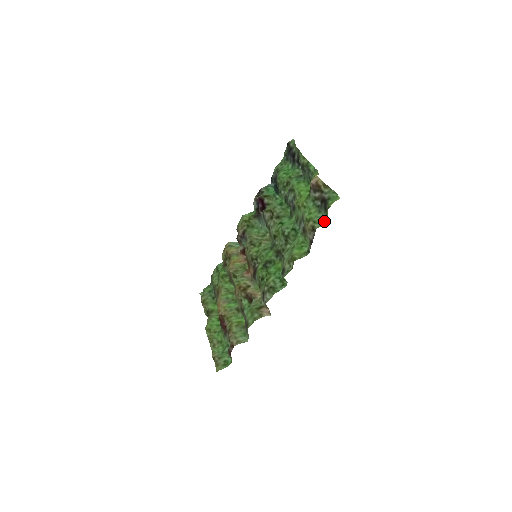
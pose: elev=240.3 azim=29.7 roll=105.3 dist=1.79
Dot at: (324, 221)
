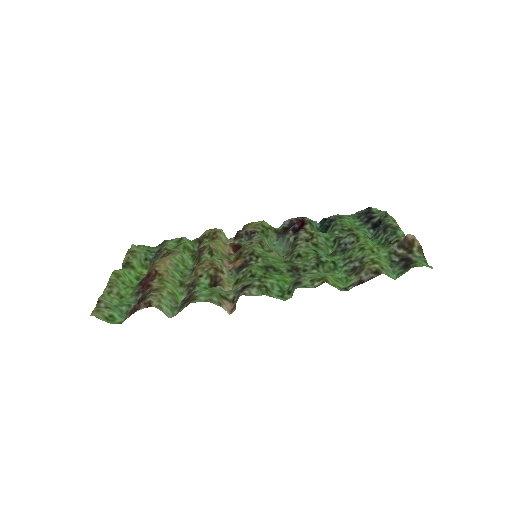
Dot at: (392, 276)
